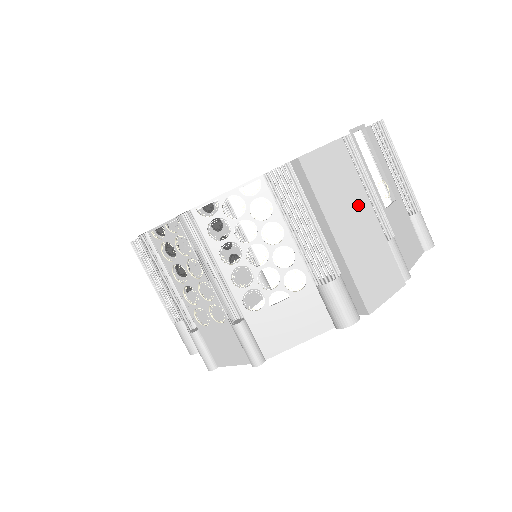
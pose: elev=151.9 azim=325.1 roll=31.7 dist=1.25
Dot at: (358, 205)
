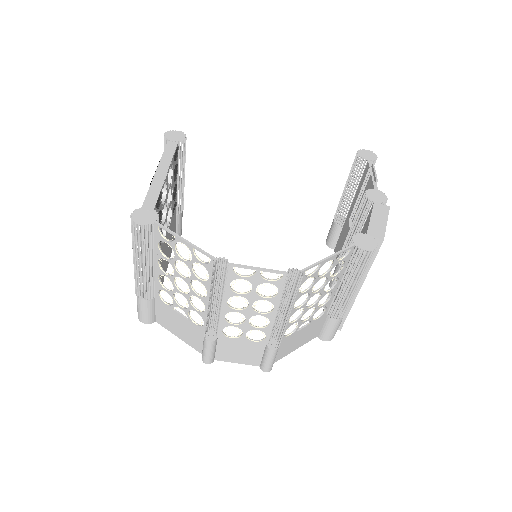
Dot at: occluded
